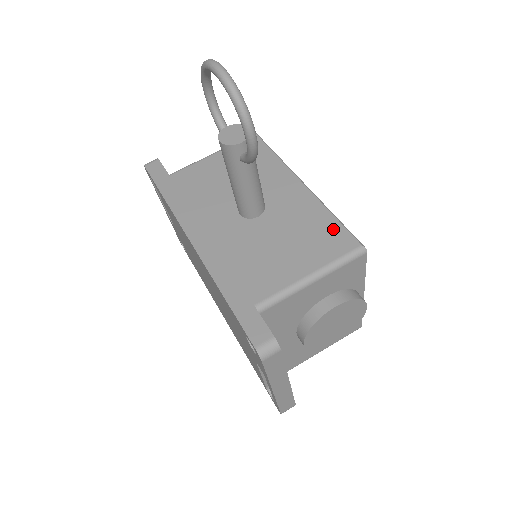
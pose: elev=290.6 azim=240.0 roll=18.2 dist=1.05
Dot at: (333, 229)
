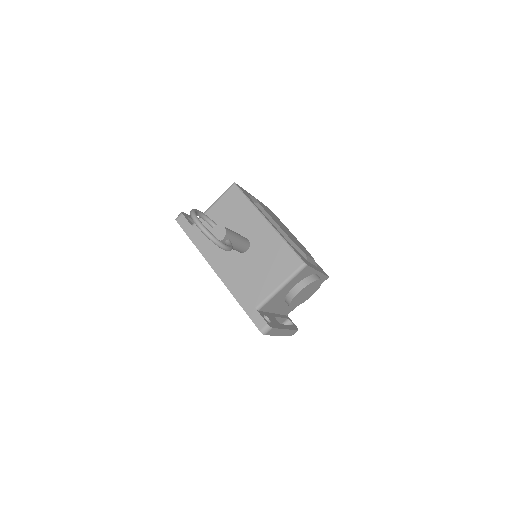
Dot at: (288, 254)
